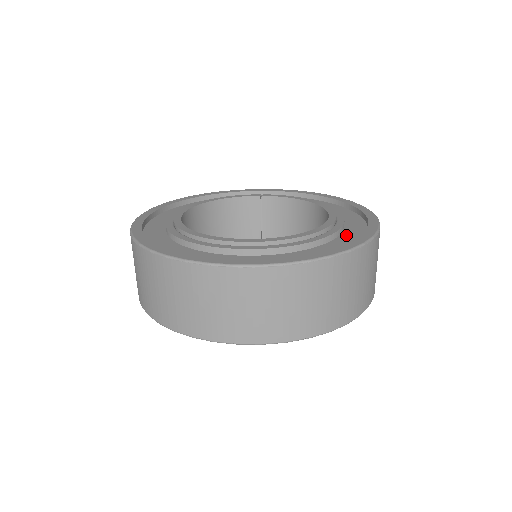
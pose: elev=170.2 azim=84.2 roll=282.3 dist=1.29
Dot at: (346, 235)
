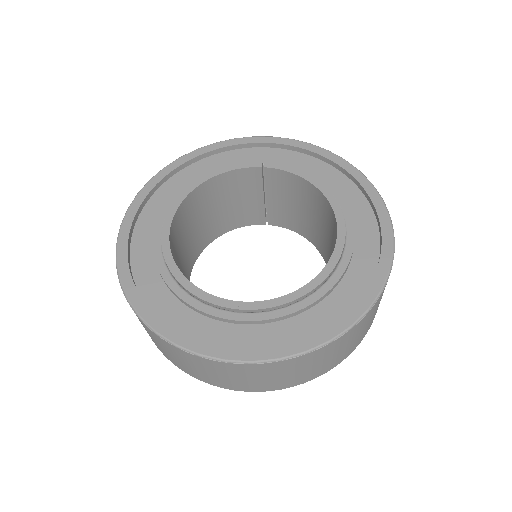
Dot at: (352, 274)
